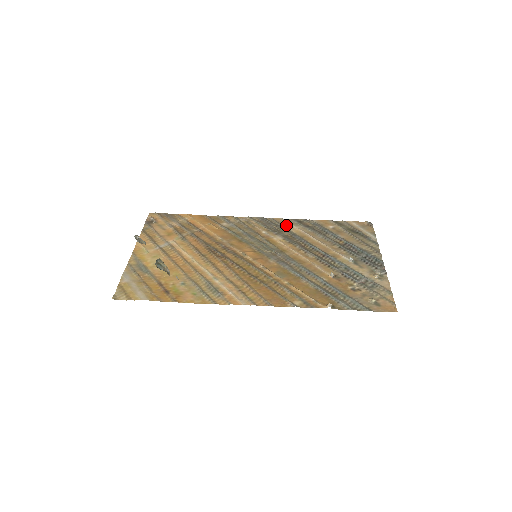
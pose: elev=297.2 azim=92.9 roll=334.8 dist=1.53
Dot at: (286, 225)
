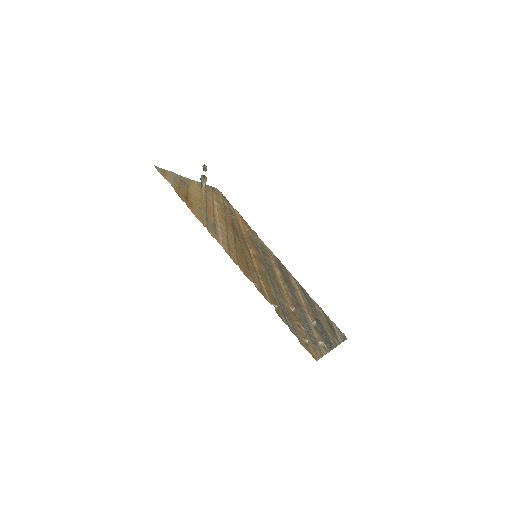
Dot at: (290, 277)
